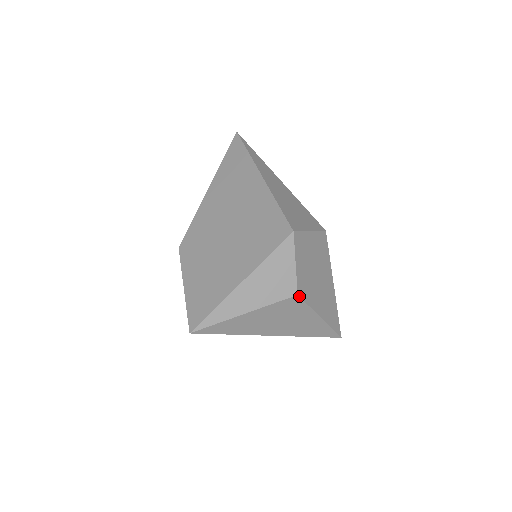
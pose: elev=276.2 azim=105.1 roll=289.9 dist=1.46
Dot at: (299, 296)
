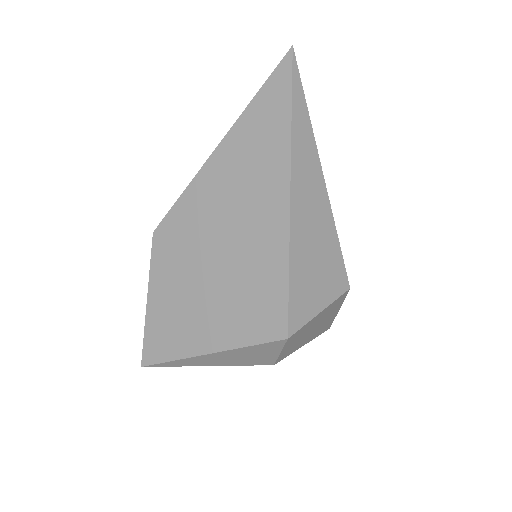
Dot at: (276, 363)
